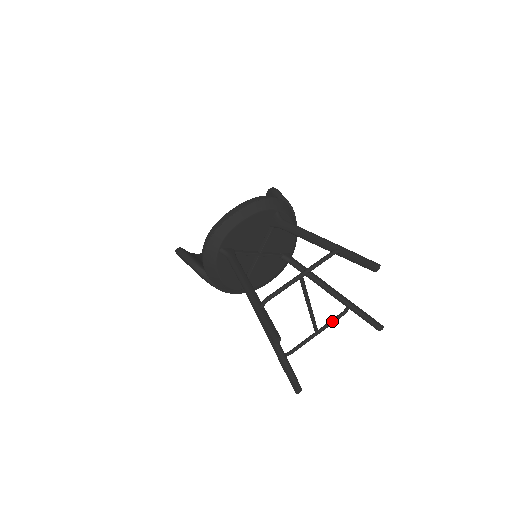
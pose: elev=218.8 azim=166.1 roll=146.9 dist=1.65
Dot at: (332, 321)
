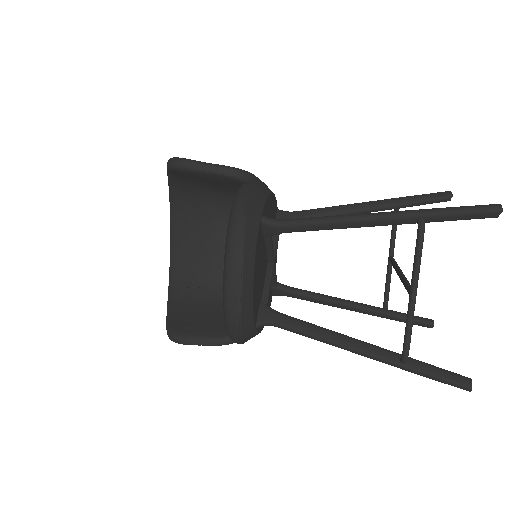
Dot at: (394, 234)
